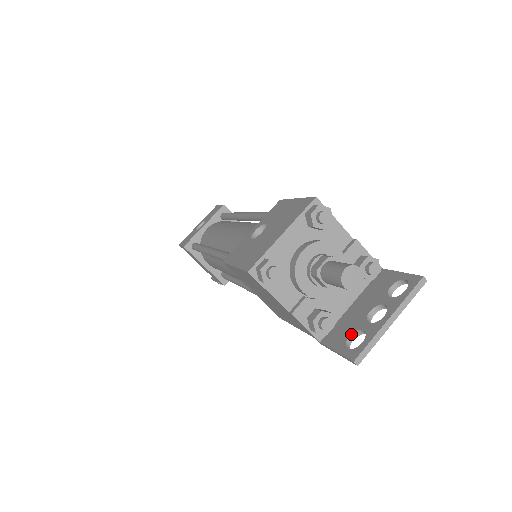
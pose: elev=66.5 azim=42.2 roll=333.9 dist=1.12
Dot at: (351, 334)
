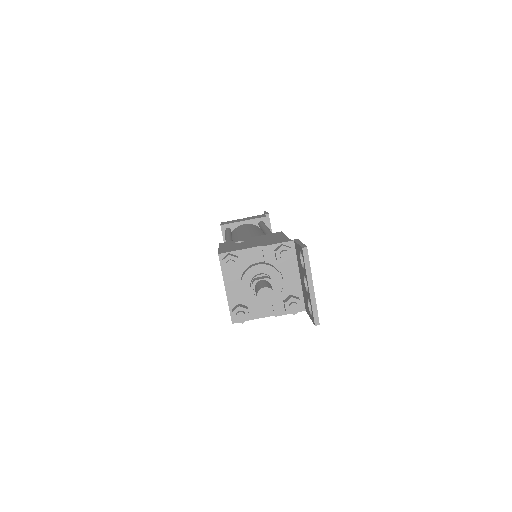
Dot at: (308, 303)
